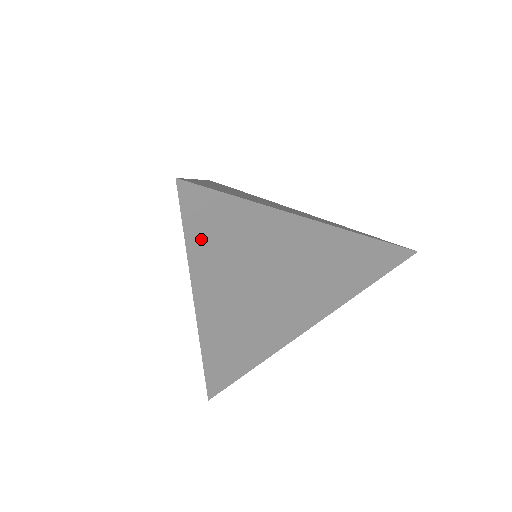
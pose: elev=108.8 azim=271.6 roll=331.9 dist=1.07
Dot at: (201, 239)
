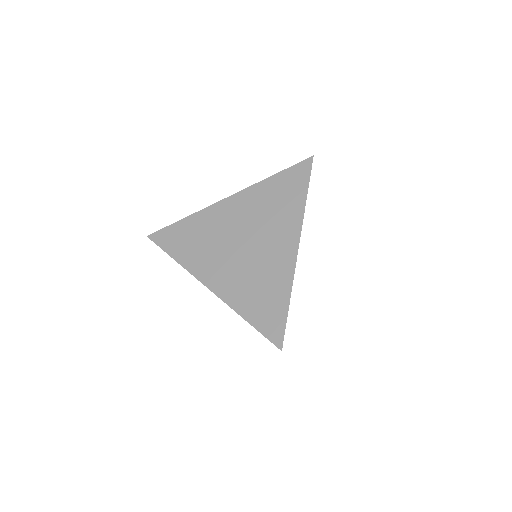
Dot at: occluded
